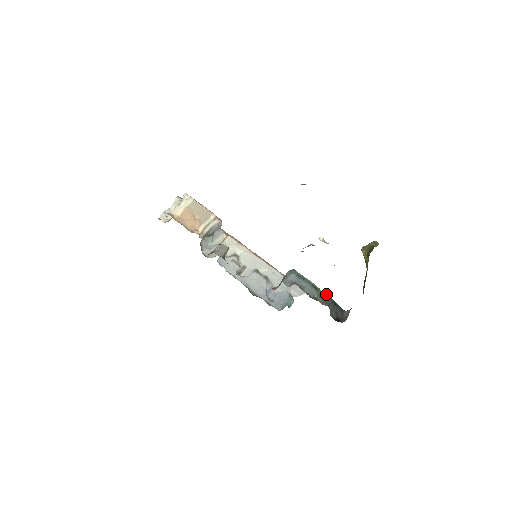
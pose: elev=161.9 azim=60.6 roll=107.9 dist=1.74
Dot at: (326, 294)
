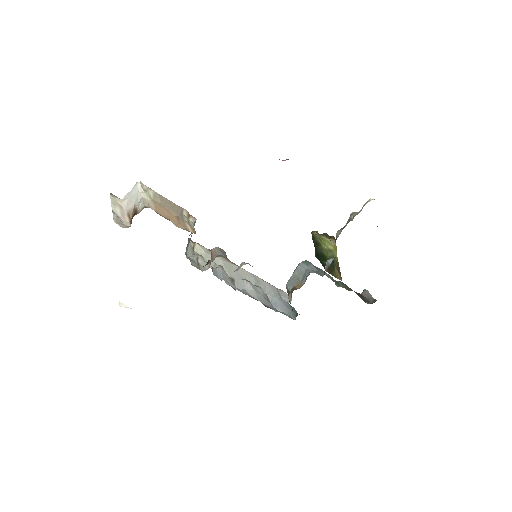
Dot at: (339, 281)
